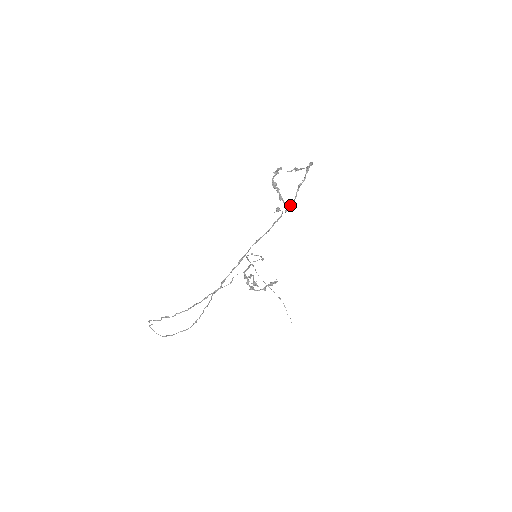
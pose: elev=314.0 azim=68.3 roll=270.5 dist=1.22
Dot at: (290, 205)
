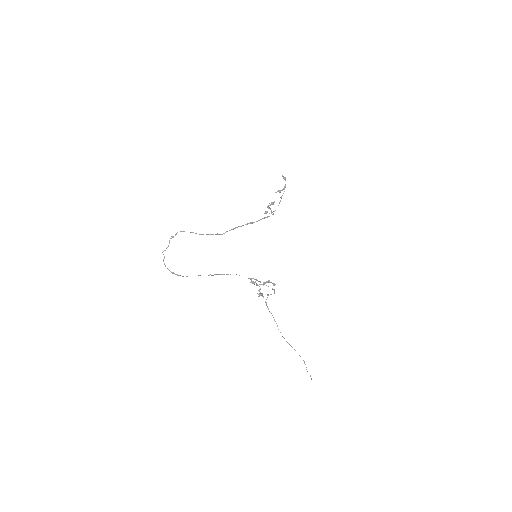
Dot at: (275, 210)
